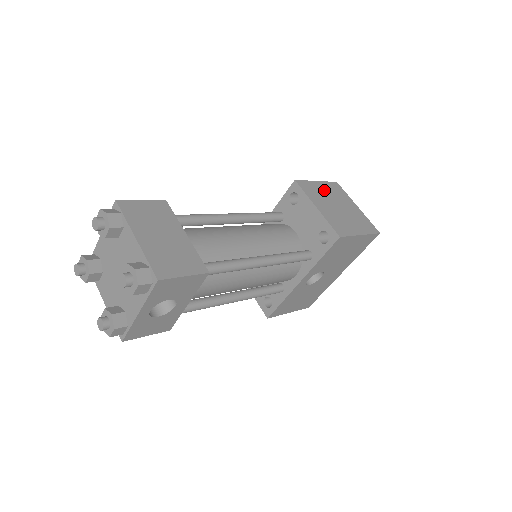
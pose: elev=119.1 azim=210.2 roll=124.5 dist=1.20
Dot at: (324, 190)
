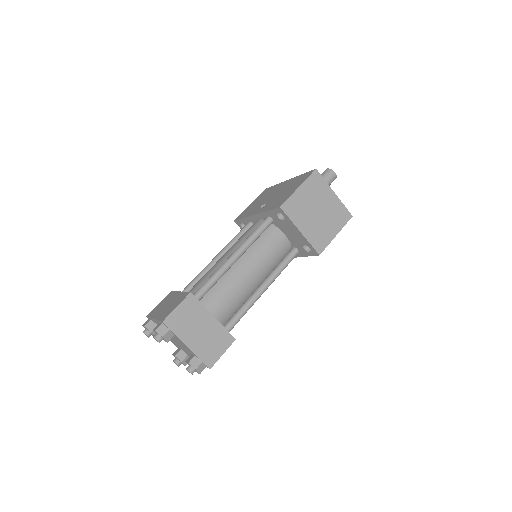
Dot at: (305, 197)
